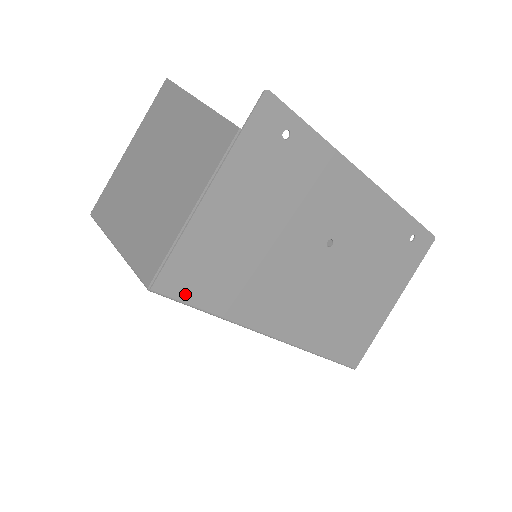
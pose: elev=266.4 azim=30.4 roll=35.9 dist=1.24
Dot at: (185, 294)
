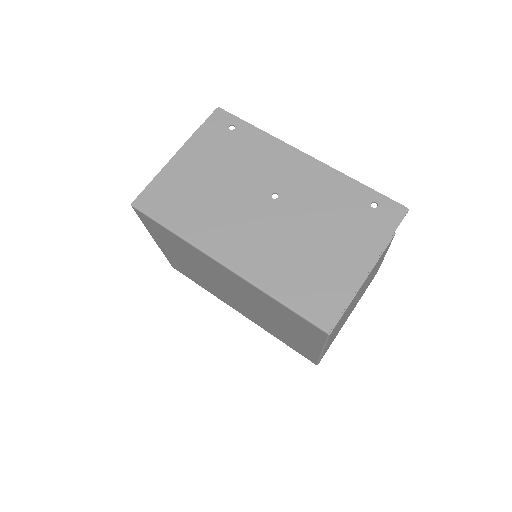
Dot at: (153, 212)
